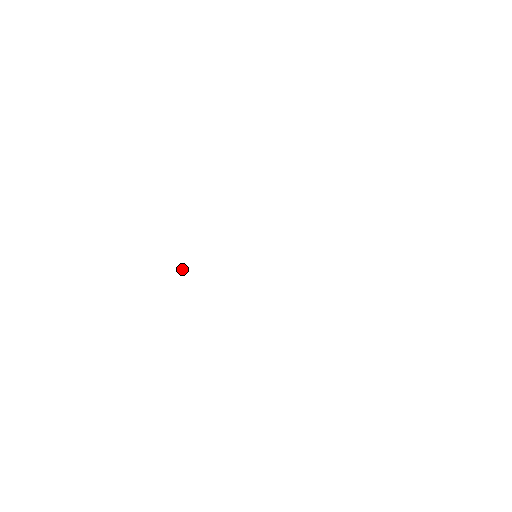
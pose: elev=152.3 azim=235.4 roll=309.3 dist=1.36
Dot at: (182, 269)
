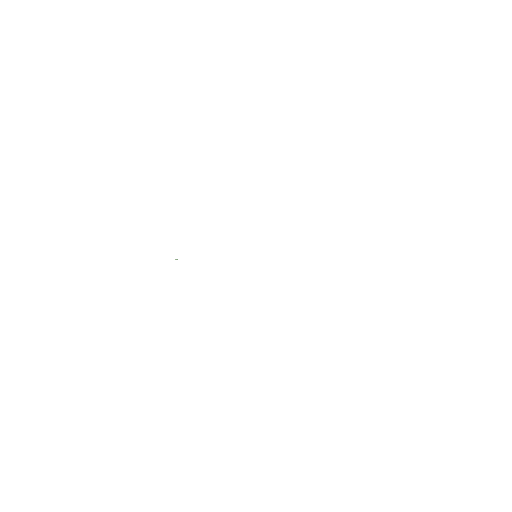
Dot at: occluded
